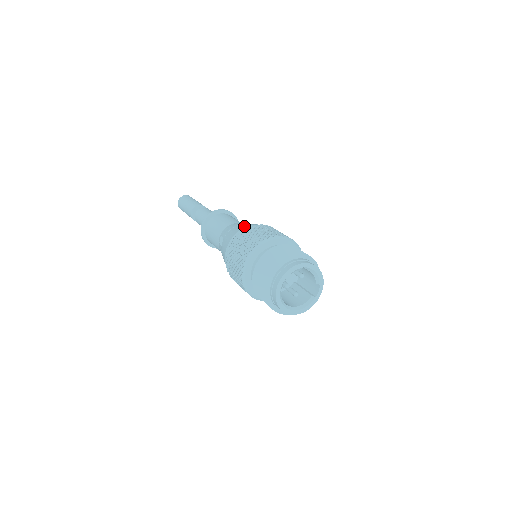
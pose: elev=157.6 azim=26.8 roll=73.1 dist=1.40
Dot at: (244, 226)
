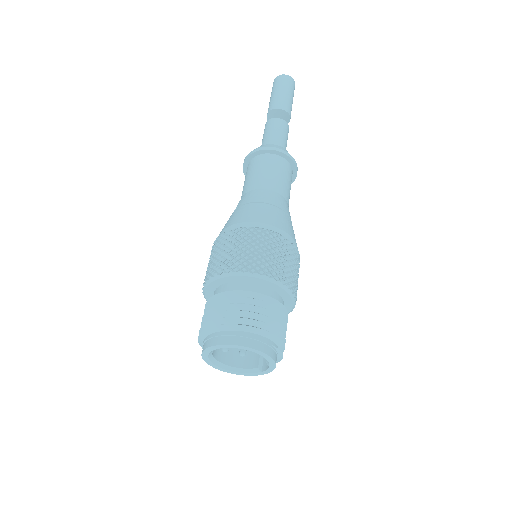
Dot at: (254, 217)
